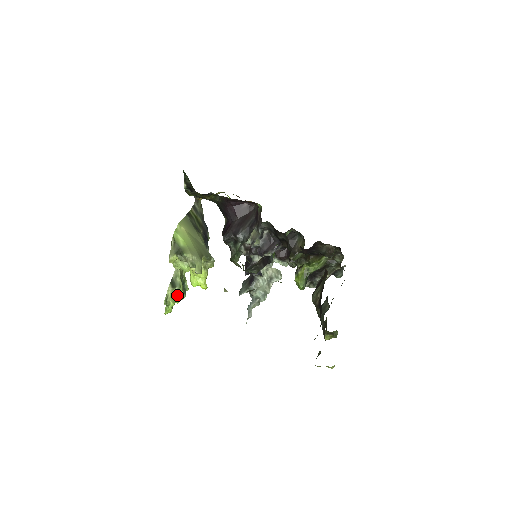
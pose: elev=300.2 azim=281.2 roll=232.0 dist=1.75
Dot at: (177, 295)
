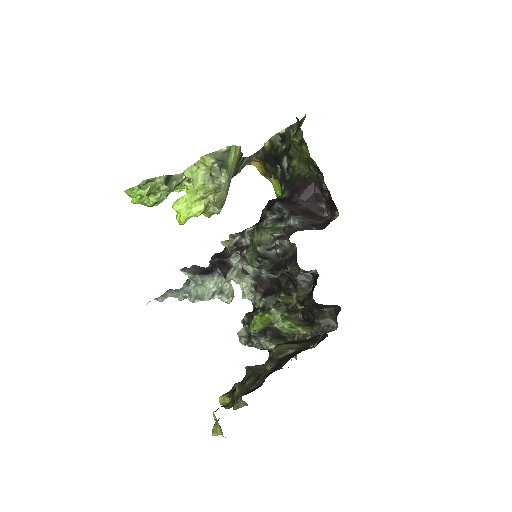
Dot at: (156, 193)
